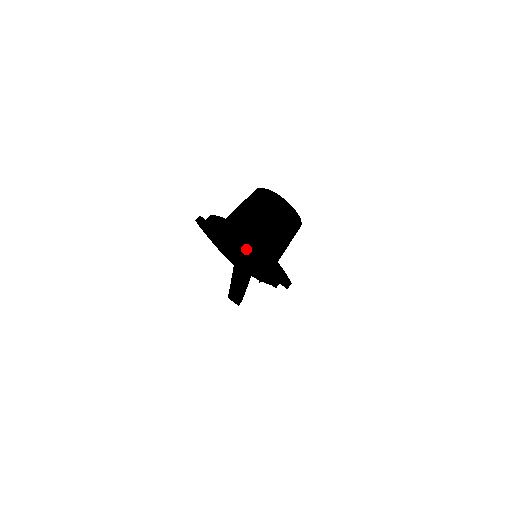
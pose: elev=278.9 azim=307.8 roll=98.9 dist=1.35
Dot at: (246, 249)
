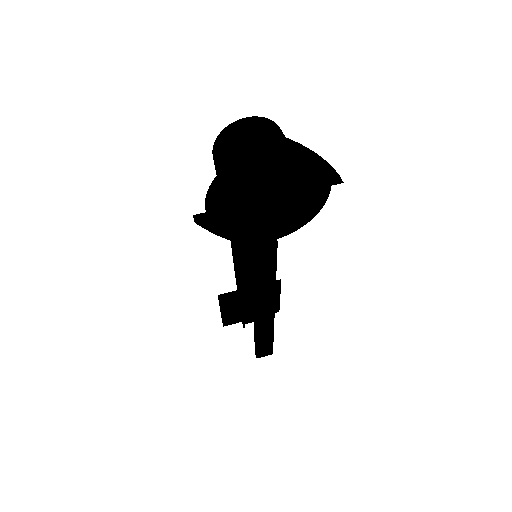
Dot at: (277, 174)
